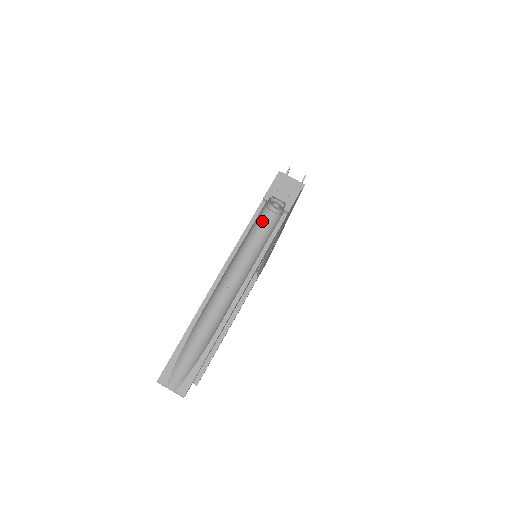
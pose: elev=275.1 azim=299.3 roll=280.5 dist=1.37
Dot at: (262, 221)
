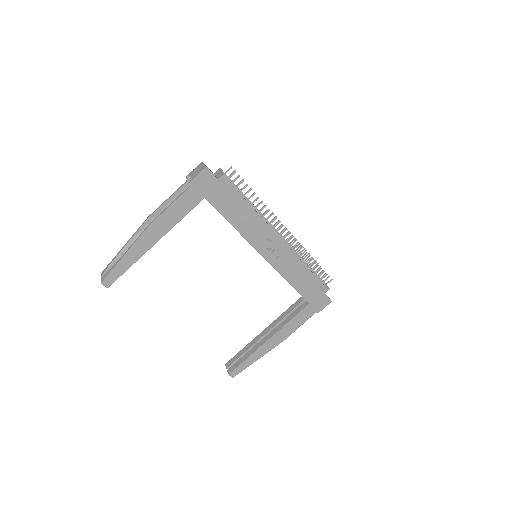
Dot at: occluded
